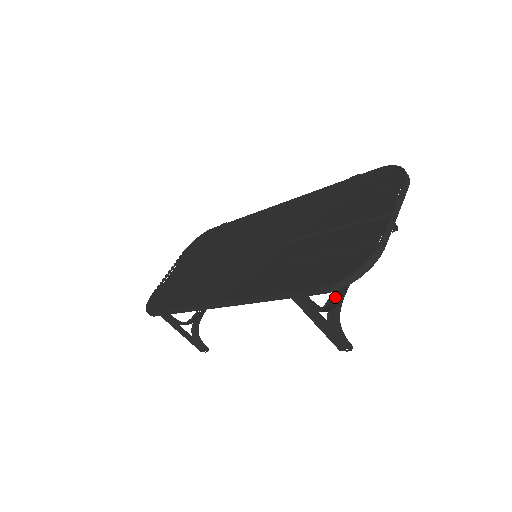
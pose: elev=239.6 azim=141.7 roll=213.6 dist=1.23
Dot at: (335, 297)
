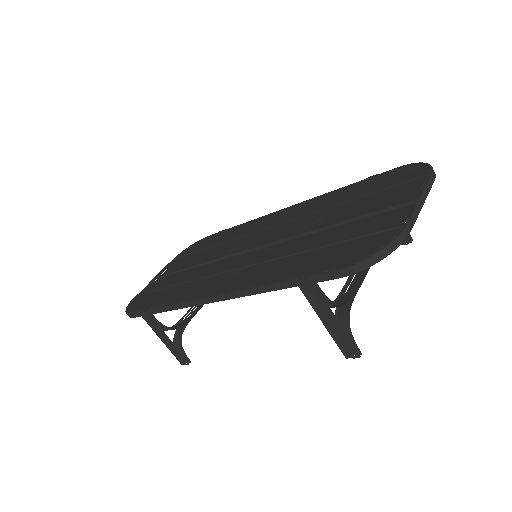
Dot at: (345, 295)
